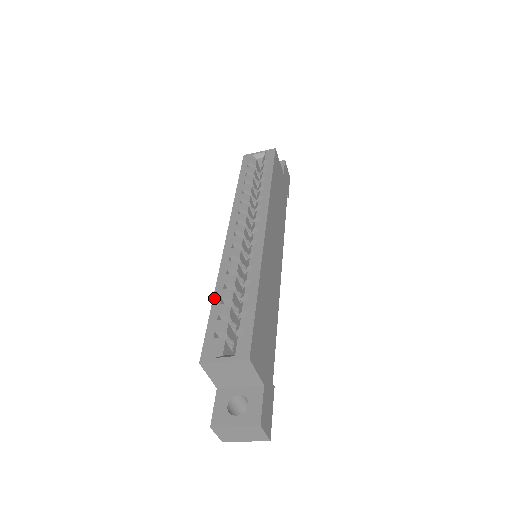
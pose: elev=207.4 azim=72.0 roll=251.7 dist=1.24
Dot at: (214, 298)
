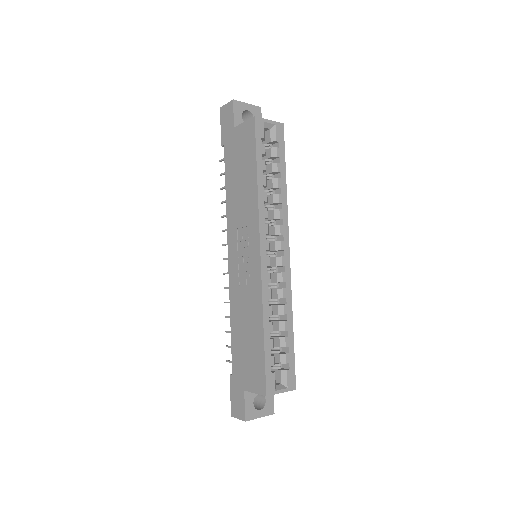
Dot at: (265, 332)
